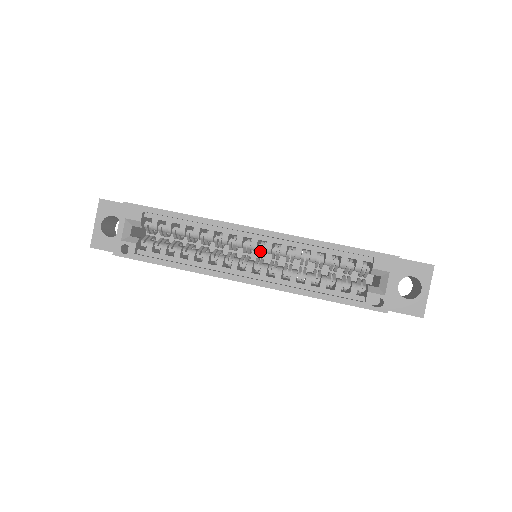
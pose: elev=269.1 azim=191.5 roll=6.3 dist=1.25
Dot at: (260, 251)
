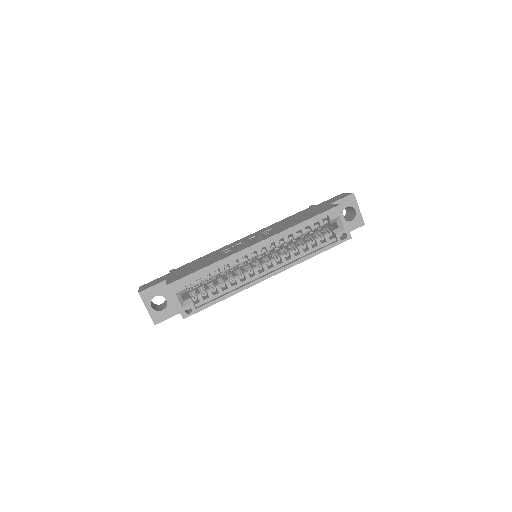
Dot at: occluded
